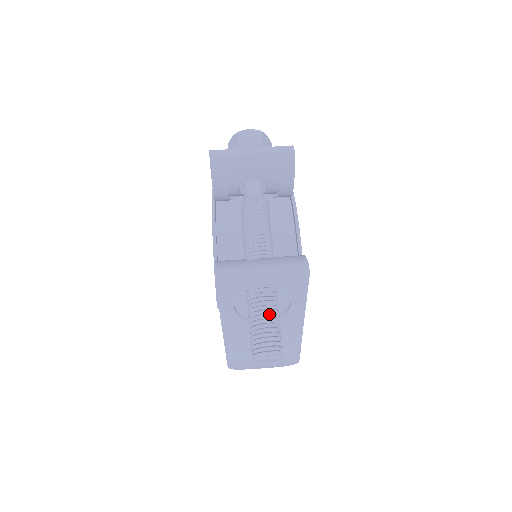
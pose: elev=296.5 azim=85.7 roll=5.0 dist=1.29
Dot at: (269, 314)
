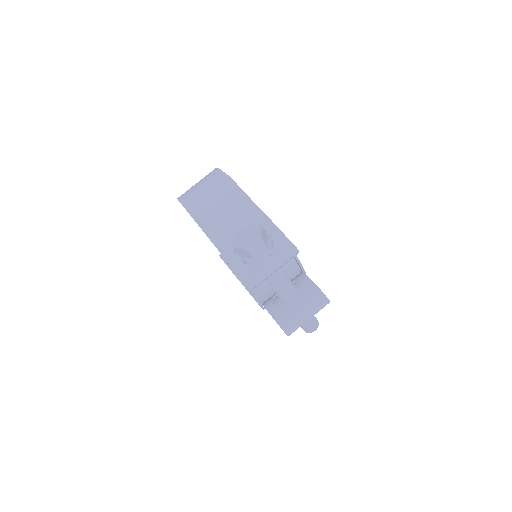
Dot at: occluded
